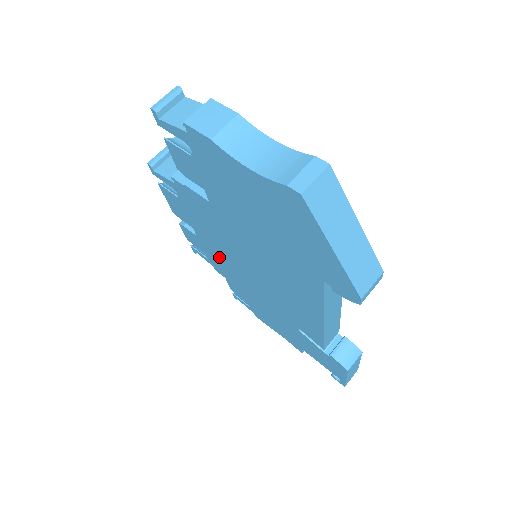
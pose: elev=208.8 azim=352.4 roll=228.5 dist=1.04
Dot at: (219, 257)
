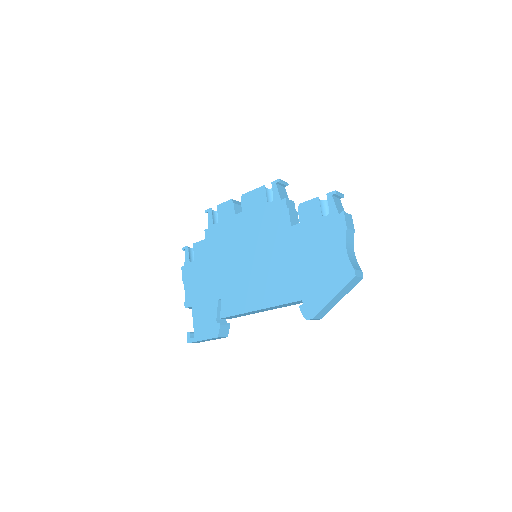
Dot at: (231, 233)
